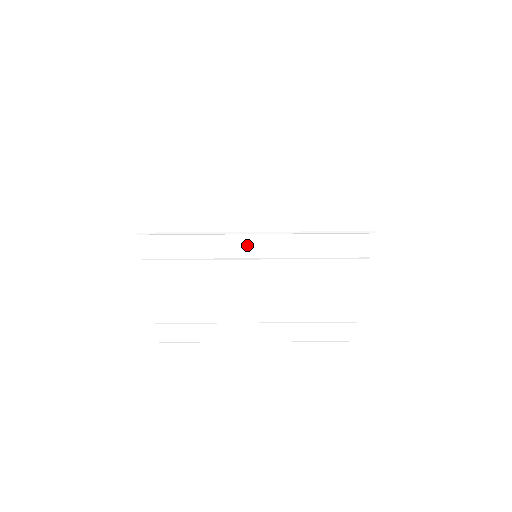
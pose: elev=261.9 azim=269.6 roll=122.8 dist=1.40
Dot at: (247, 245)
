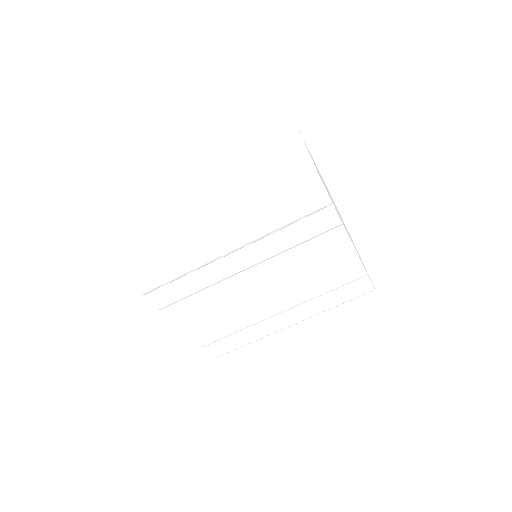
Dot at: (233, 262)
